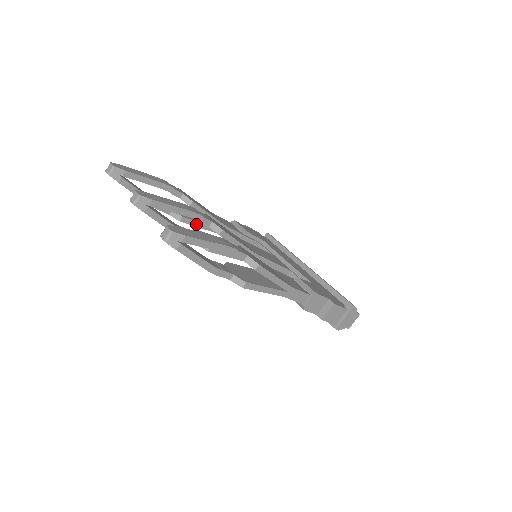
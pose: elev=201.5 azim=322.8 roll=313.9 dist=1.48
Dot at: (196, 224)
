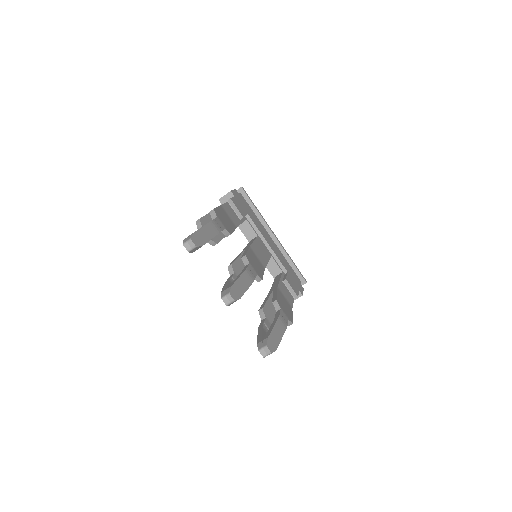
Dot at: occluded
